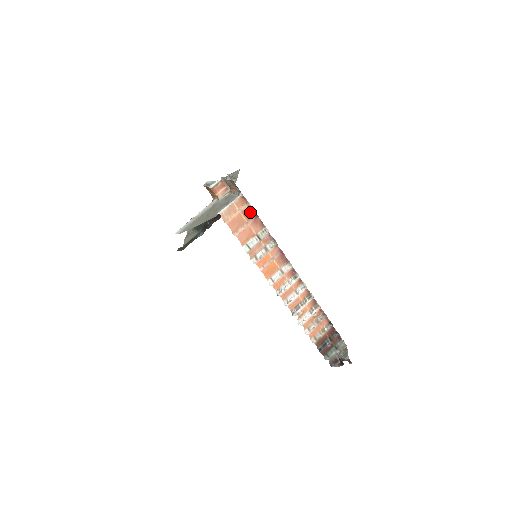
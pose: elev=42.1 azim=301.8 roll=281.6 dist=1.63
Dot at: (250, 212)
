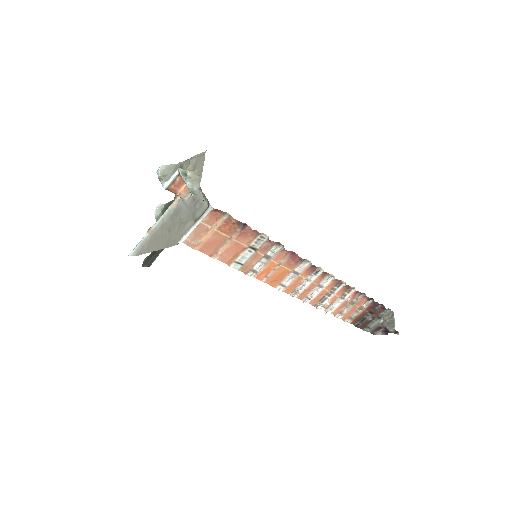
Dot at: (232, 224)
